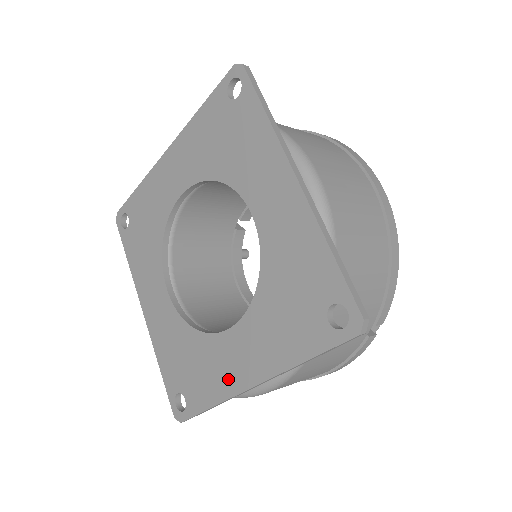
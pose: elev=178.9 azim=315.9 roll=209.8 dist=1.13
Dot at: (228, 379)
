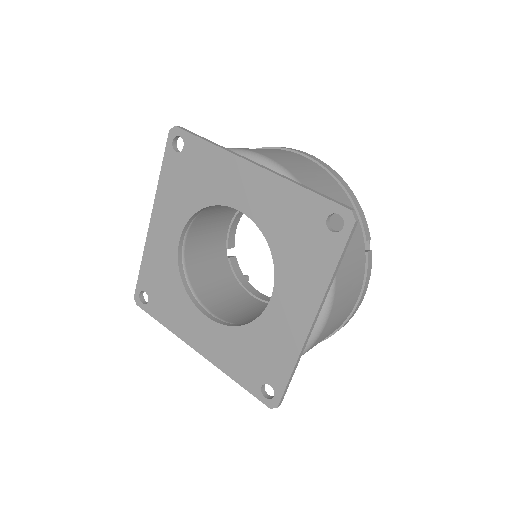
Dot at: (292, 336)
